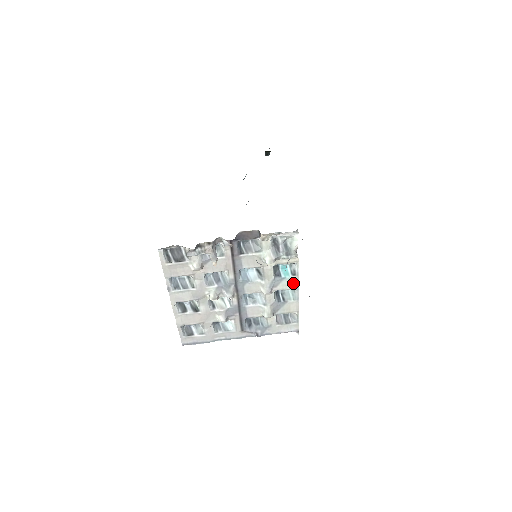
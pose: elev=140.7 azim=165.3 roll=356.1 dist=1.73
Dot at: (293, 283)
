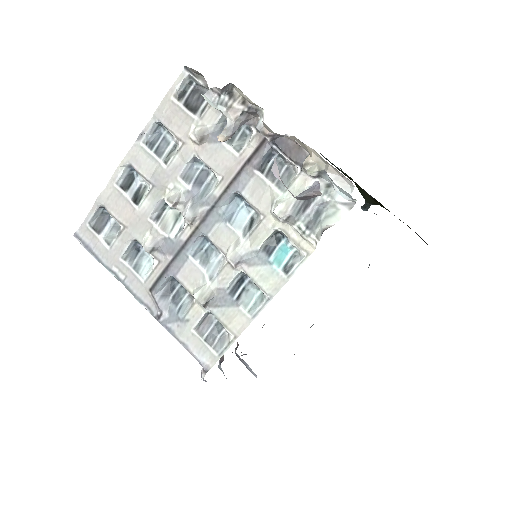
Dot at: (273, 283)
